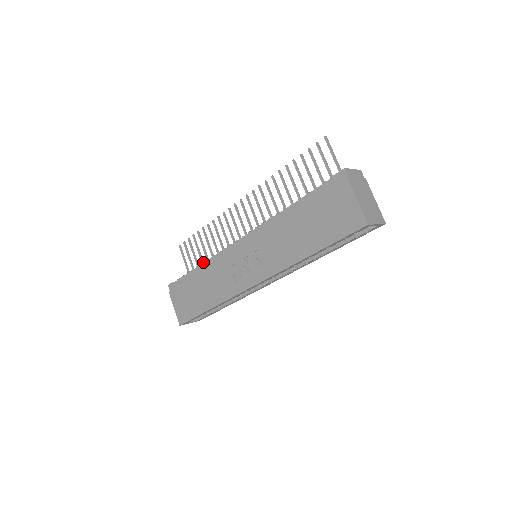
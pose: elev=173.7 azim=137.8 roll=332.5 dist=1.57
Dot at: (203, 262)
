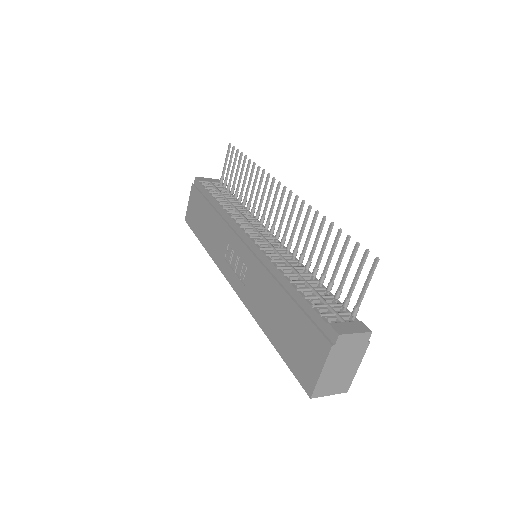
Dot at: (220, 203)
